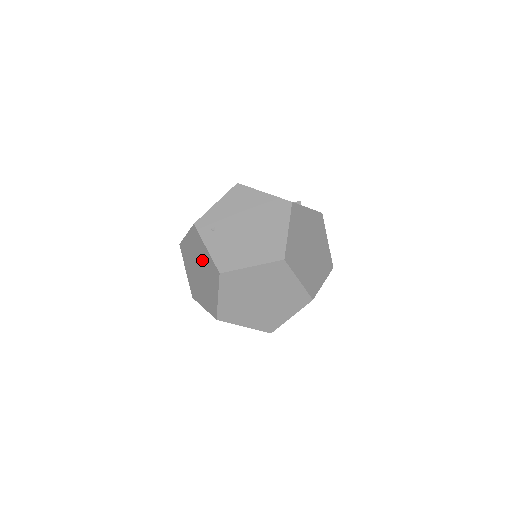
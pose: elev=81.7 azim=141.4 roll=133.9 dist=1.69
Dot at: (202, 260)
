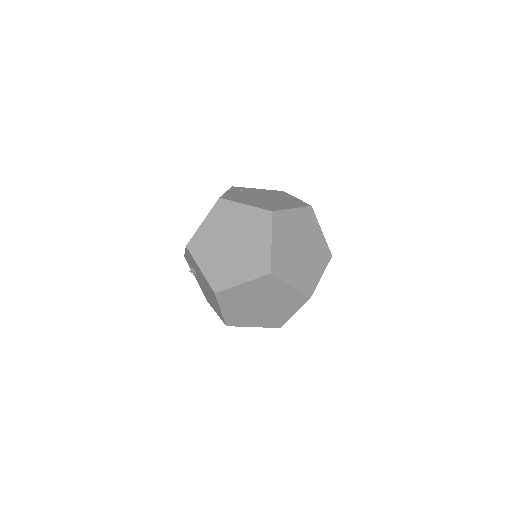
Dot at: occluded
